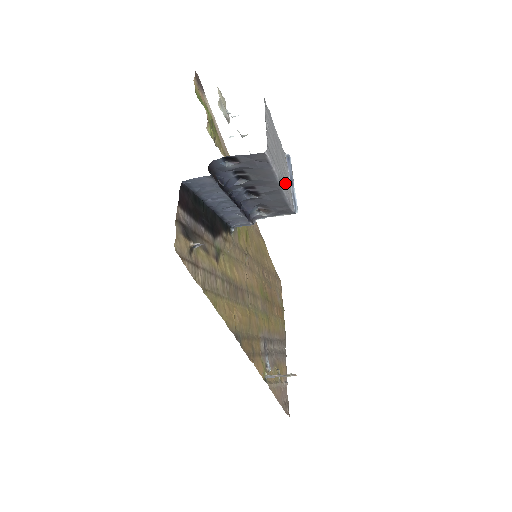
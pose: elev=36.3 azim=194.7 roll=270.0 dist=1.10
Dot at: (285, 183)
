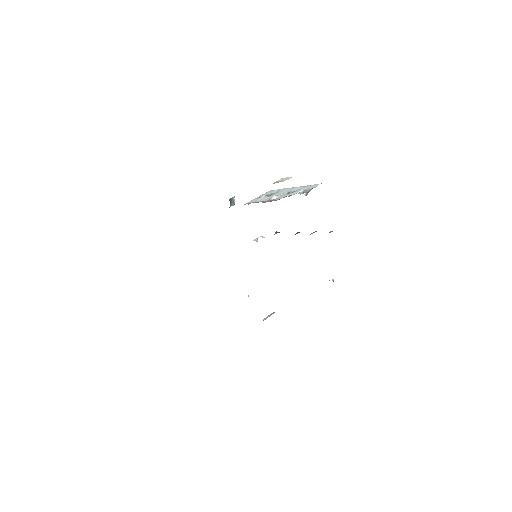
Dot at: occluded
